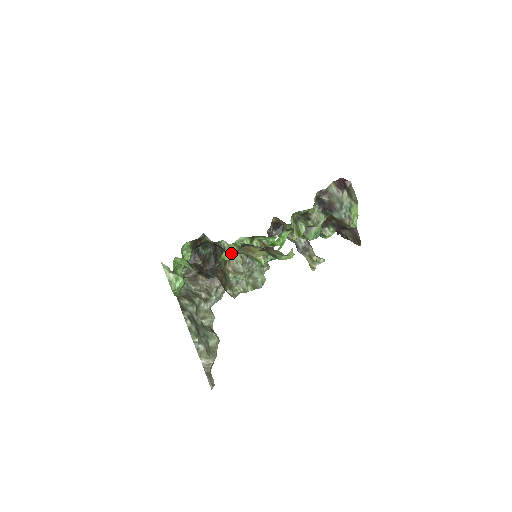
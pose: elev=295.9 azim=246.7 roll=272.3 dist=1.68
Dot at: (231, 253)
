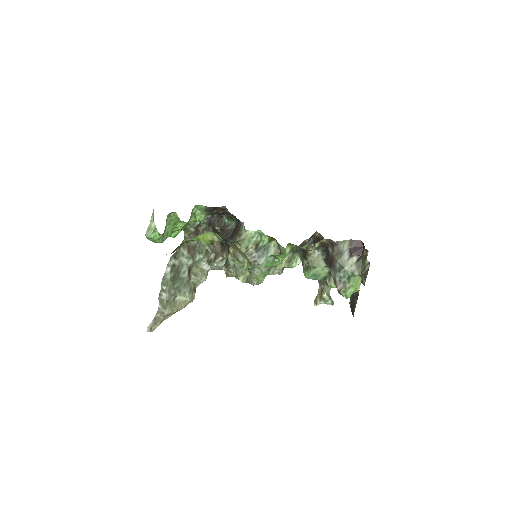
Dot at: (209, 240)
